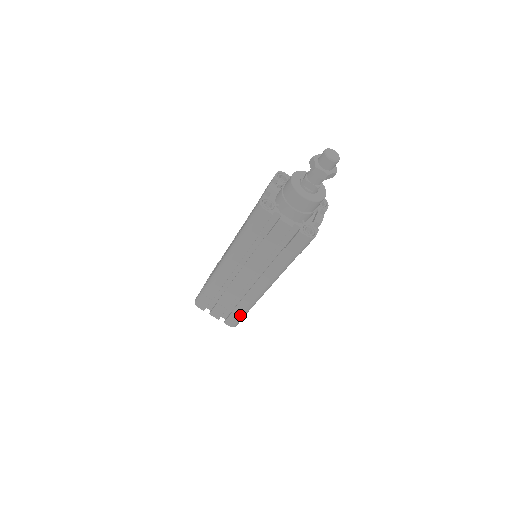
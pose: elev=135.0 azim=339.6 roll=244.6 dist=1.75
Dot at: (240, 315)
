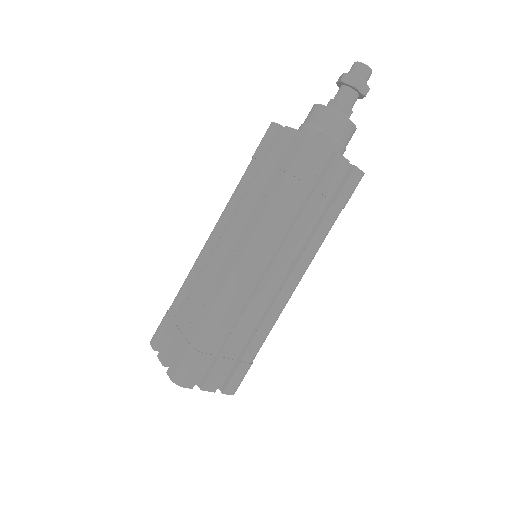
Dot at: (251, 361)
